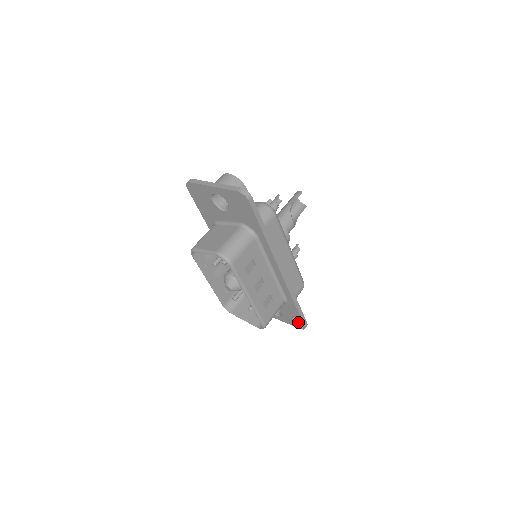
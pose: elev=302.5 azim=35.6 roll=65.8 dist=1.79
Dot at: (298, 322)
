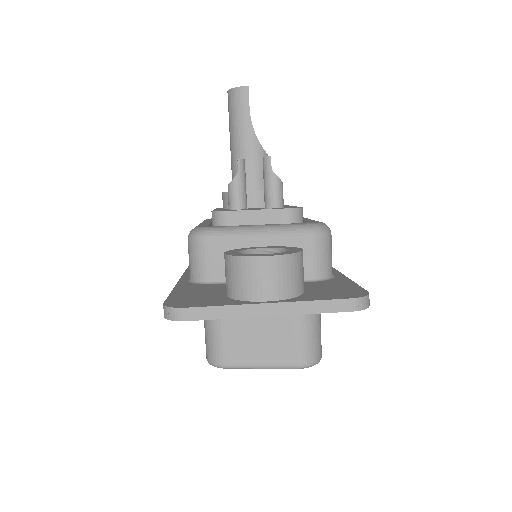
Dot at: occluded
